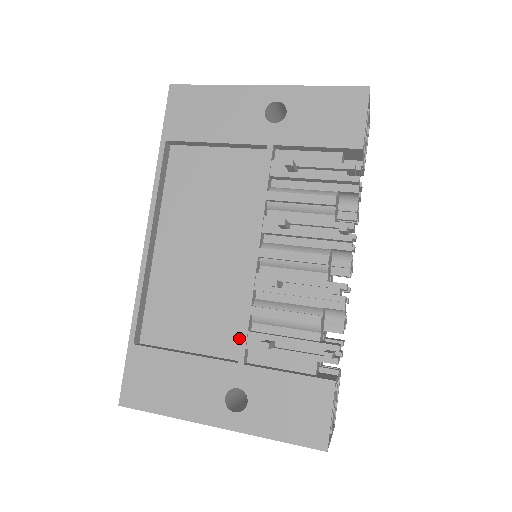
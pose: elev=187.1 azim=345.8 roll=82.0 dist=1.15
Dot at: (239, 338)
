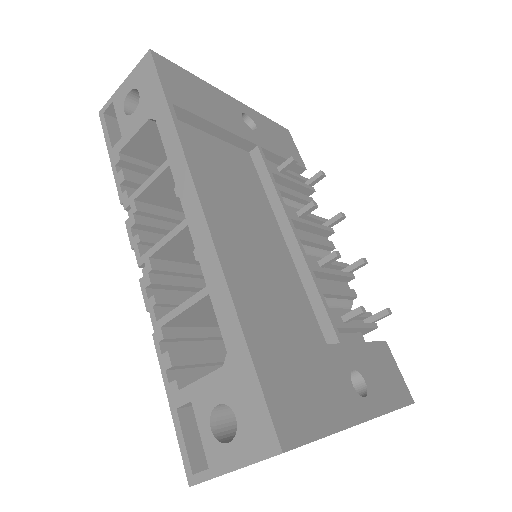
Dot at: (316, 324)
